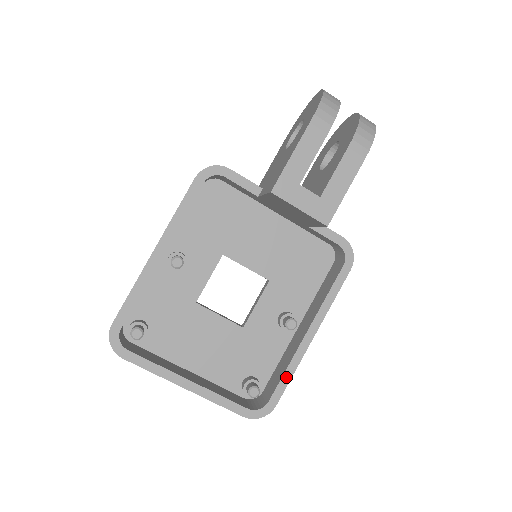
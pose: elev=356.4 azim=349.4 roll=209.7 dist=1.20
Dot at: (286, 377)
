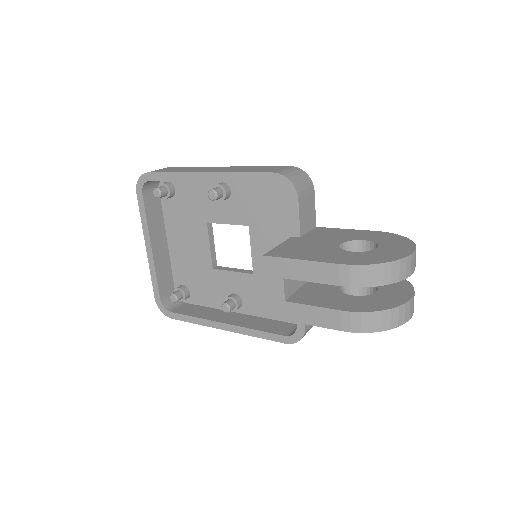
Dot at: (191, 319)
